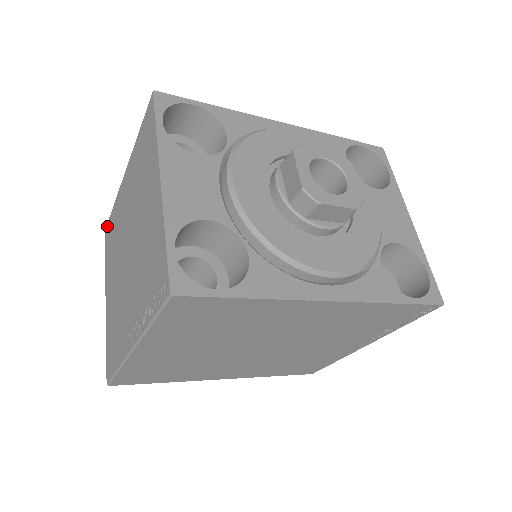
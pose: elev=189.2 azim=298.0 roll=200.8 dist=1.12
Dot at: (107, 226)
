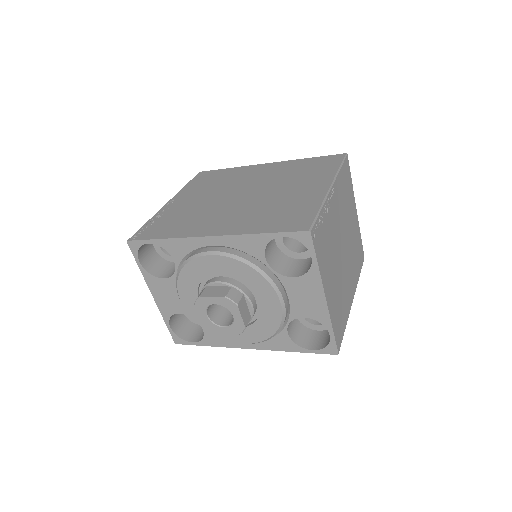
Dot at: occluded
